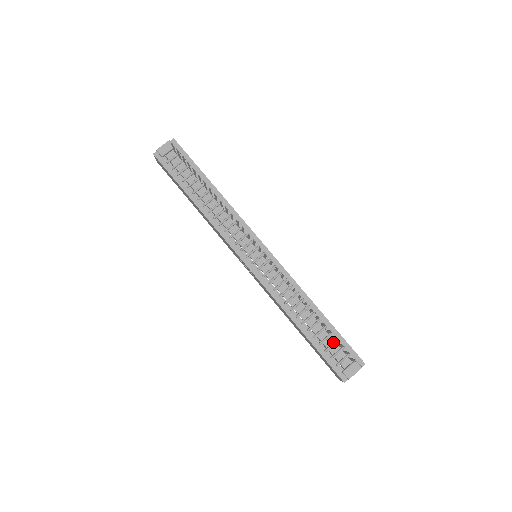
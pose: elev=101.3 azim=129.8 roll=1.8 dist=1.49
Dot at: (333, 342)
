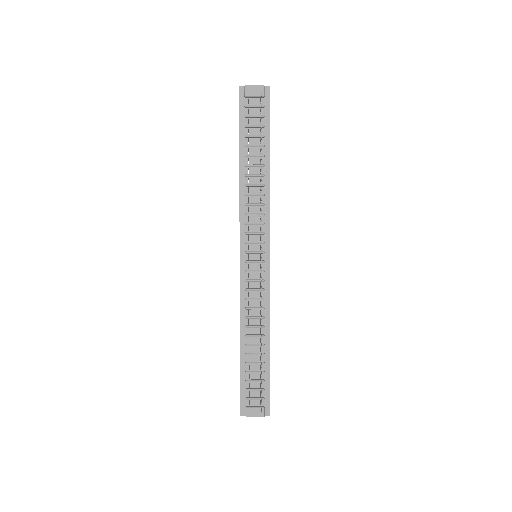
Dot at: (258, 379)
